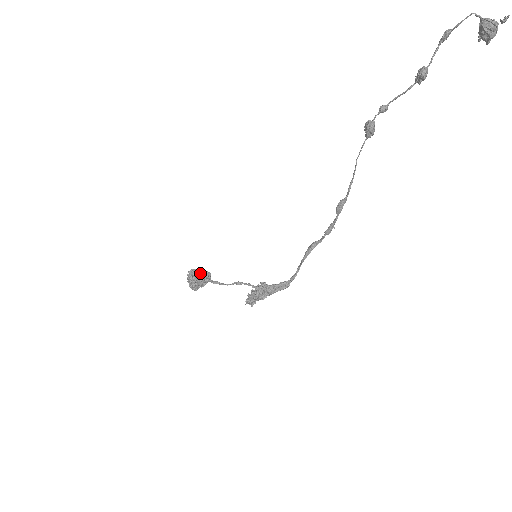
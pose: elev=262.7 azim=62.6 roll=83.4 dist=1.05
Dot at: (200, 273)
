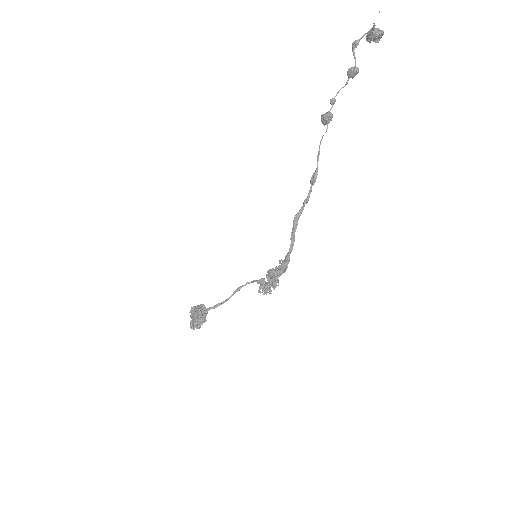
Dot at: (205, 309)
